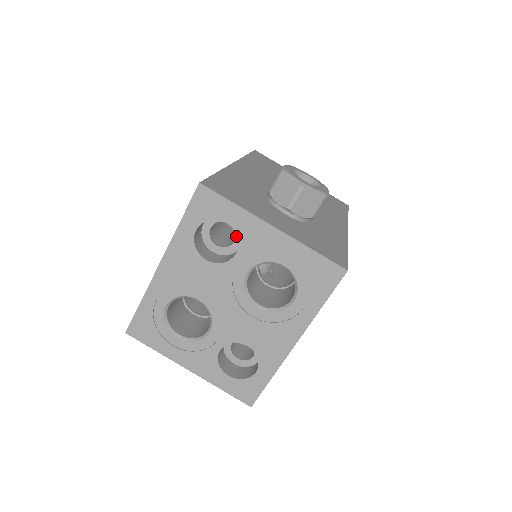
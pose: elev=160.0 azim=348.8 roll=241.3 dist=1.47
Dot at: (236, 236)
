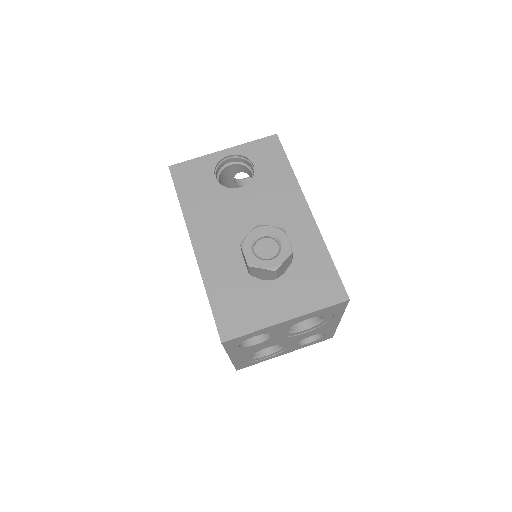
Dot at: occluded
